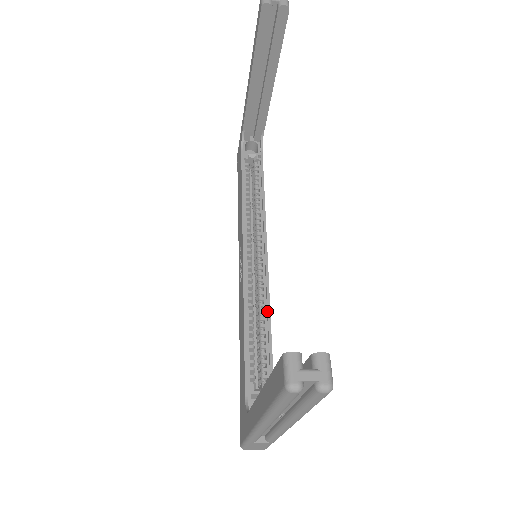
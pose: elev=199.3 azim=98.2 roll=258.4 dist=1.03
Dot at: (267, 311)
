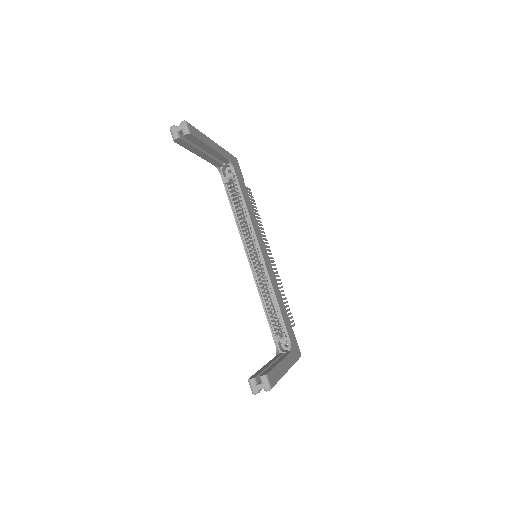
Dot at: (272, 291)
